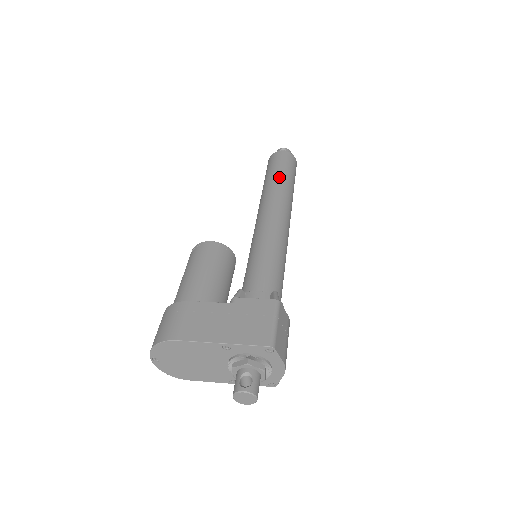
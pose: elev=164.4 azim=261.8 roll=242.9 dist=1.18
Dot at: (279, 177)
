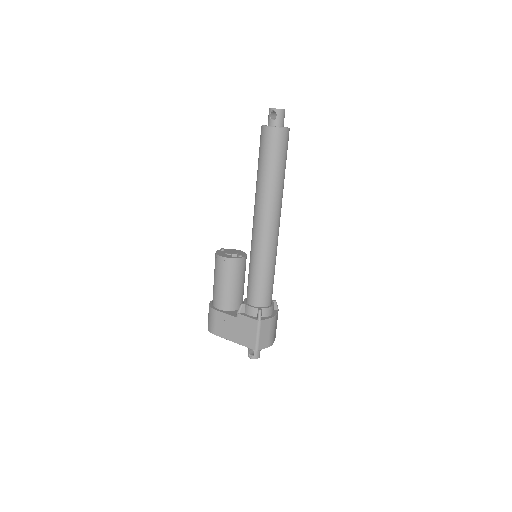
Dot at: (265, 176)
